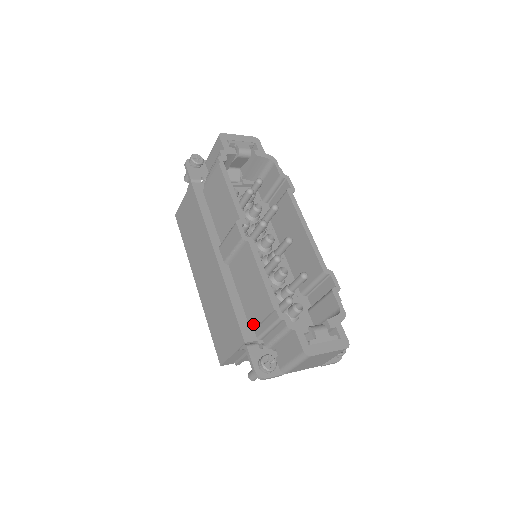
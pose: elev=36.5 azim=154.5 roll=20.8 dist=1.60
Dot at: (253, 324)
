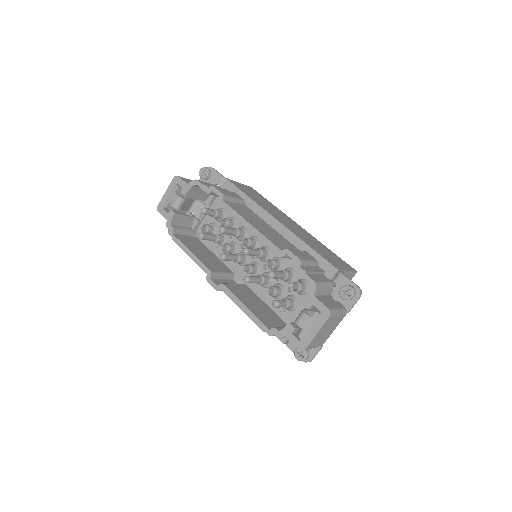
Dot at: occluded
